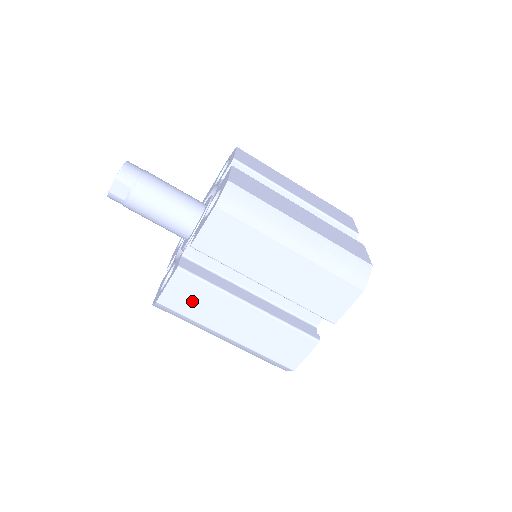
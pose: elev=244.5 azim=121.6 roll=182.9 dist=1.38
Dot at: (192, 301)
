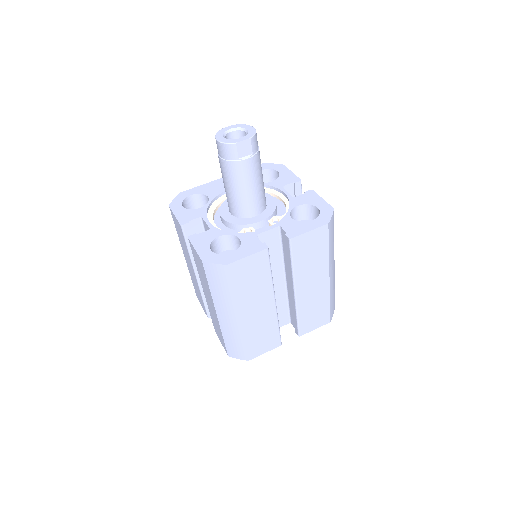
Dot at: (249, 278)
